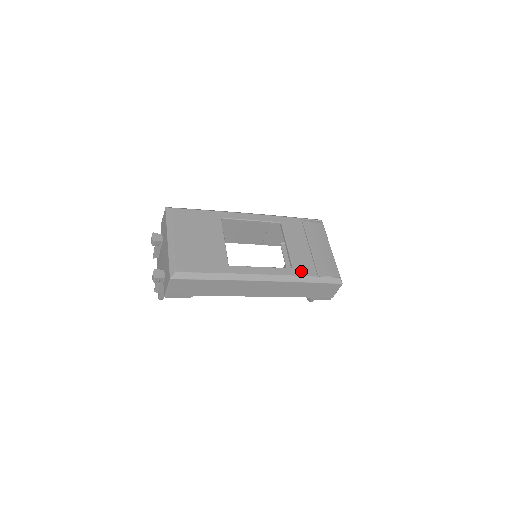
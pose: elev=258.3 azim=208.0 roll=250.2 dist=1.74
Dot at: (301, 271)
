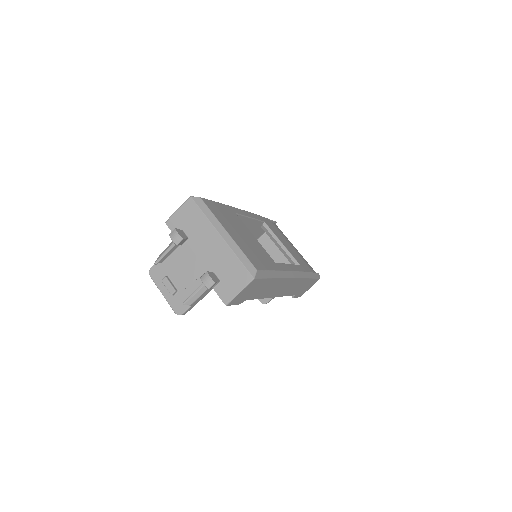
Dot at: (305, 267)
